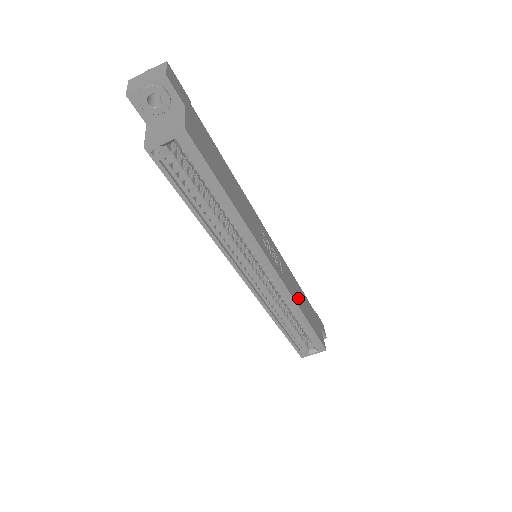
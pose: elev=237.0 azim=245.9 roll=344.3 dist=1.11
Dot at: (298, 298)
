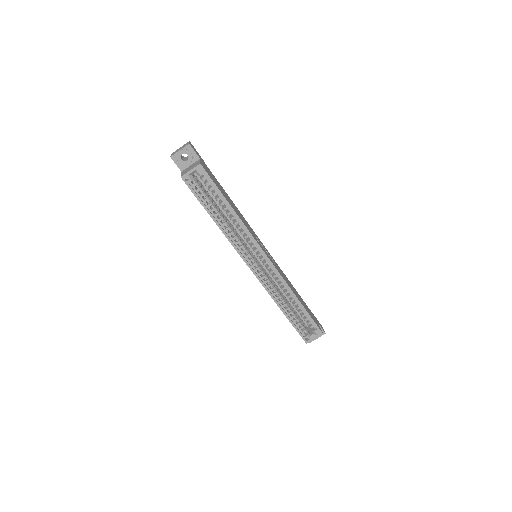
Dot at: (291, 287)
